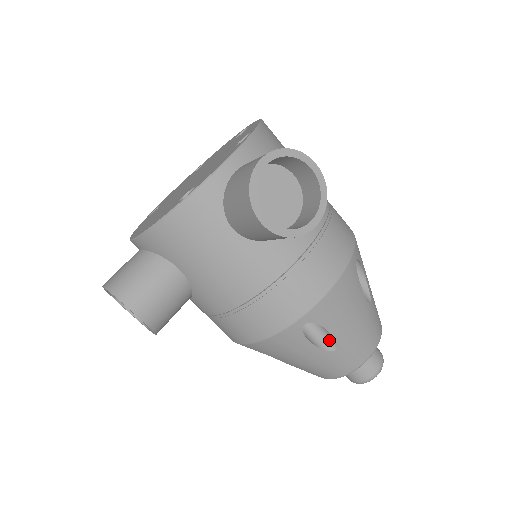
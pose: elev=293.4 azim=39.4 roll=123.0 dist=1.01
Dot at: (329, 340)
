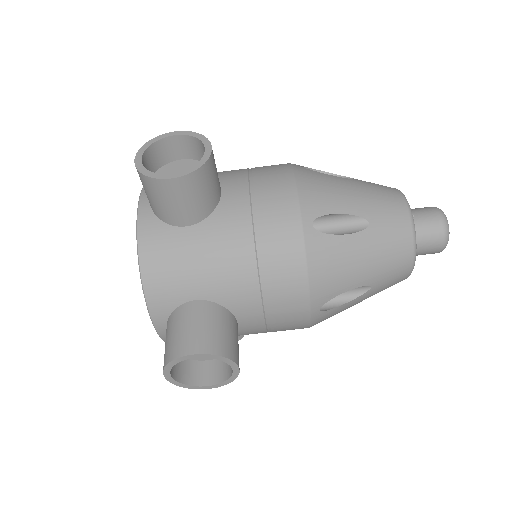
Dot at: (354, 222)
